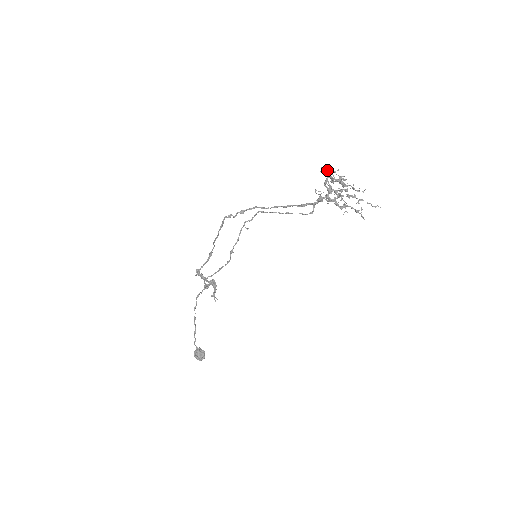
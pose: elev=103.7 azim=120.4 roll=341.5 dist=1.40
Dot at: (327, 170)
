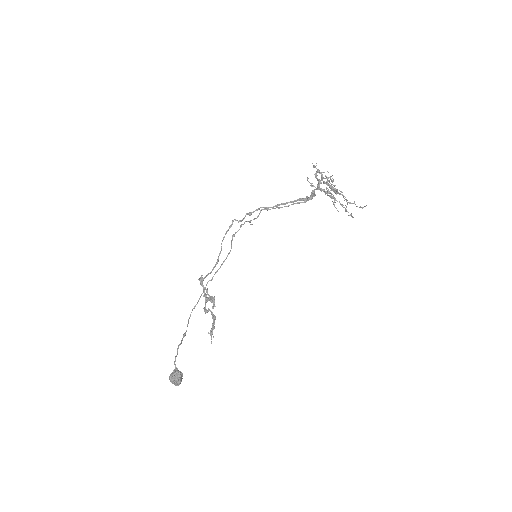
Dot at: occluded
